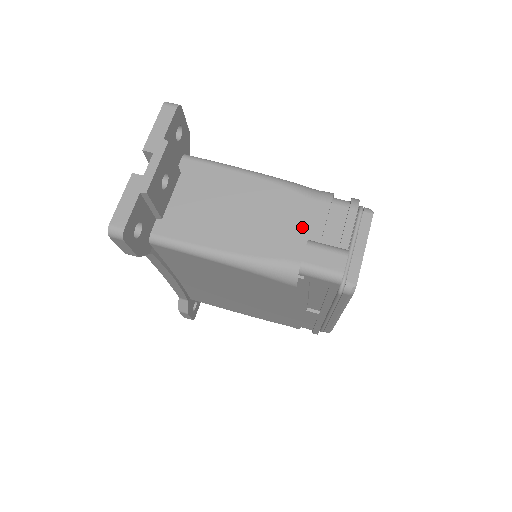
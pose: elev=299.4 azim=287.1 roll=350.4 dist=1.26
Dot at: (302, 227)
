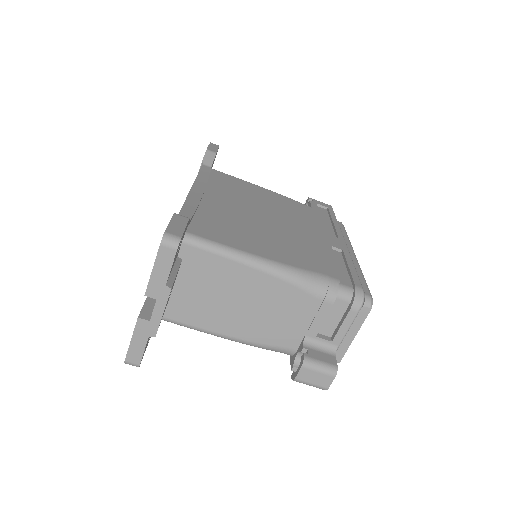
Dot at: (301, 322)
